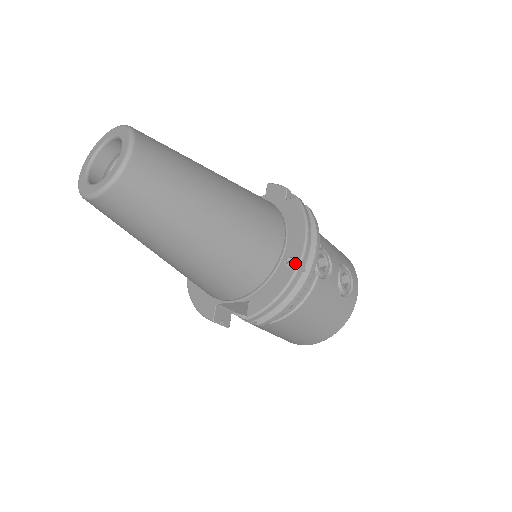
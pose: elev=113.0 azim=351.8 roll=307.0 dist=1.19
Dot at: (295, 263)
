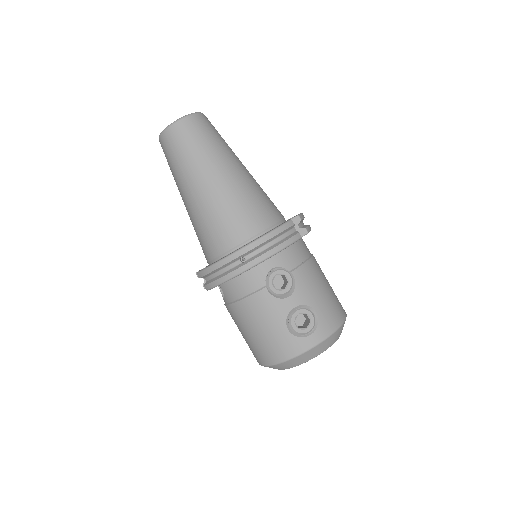
Dot at: occluded
